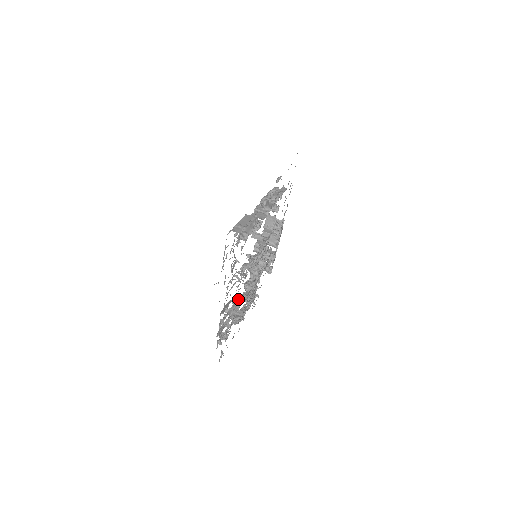
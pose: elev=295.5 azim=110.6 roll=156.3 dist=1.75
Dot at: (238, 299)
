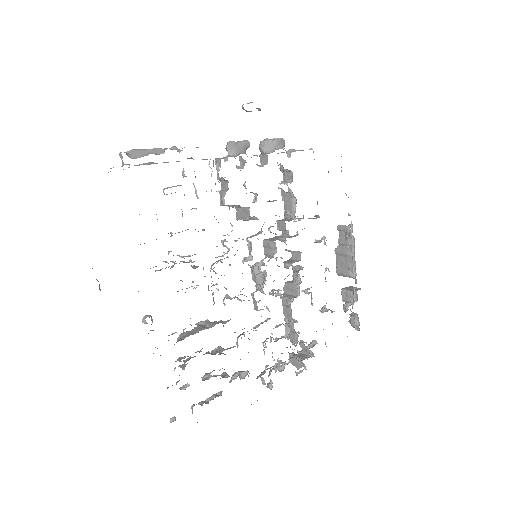
Dot at: (210, 322)
